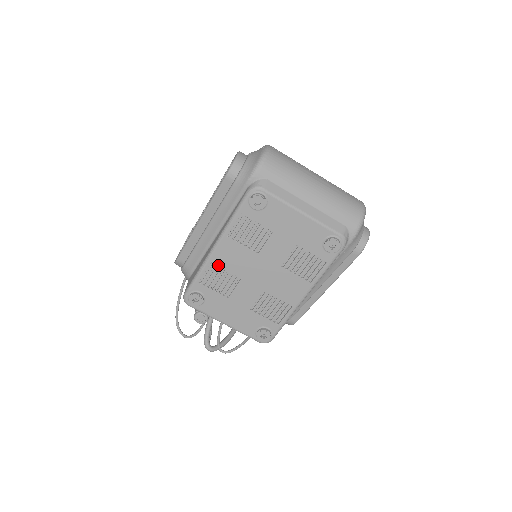
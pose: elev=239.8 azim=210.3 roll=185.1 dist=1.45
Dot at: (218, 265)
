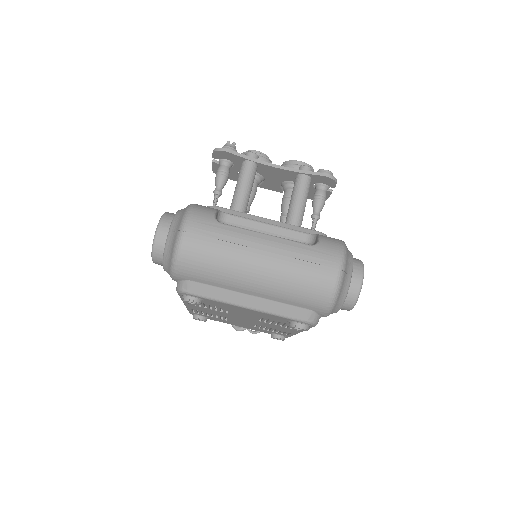
Dot at: (199, 310)
